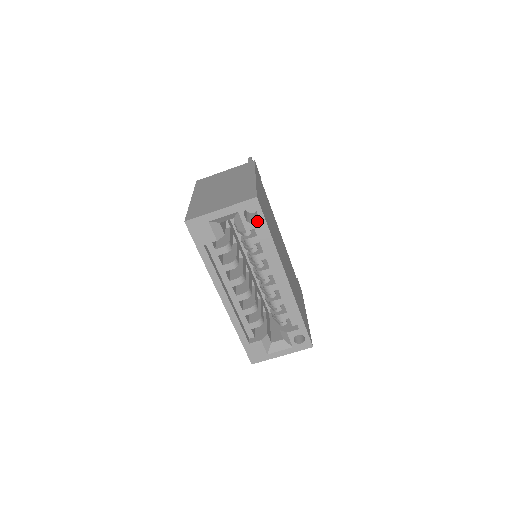
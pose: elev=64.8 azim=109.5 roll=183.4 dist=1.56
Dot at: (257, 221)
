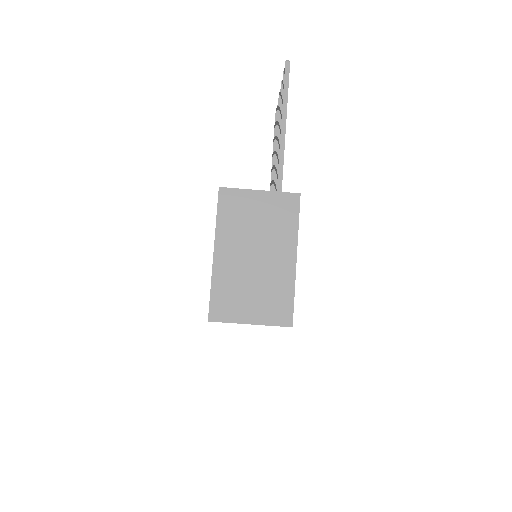
Dot at: occluded
